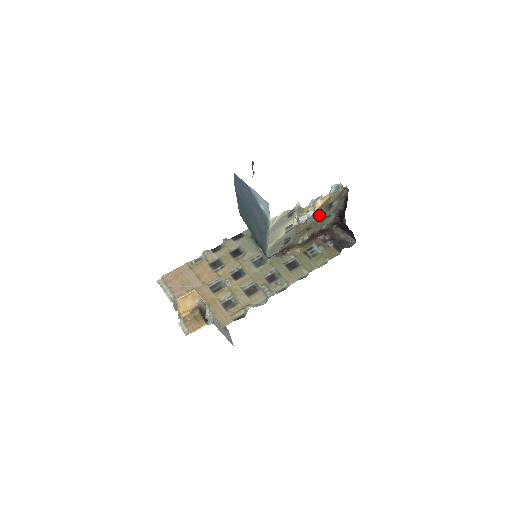
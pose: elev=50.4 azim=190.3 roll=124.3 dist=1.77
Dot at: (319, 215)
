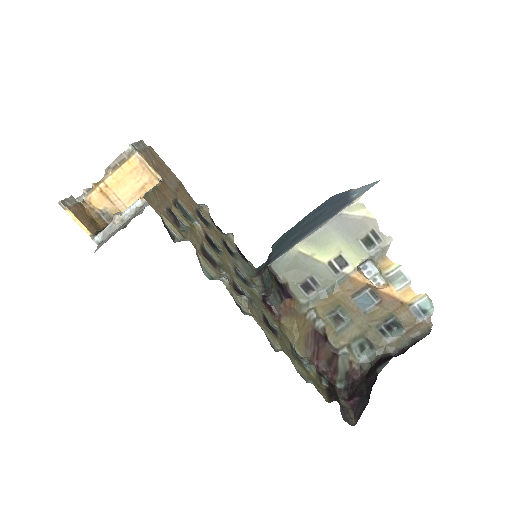
Dot at: (369, 315)
